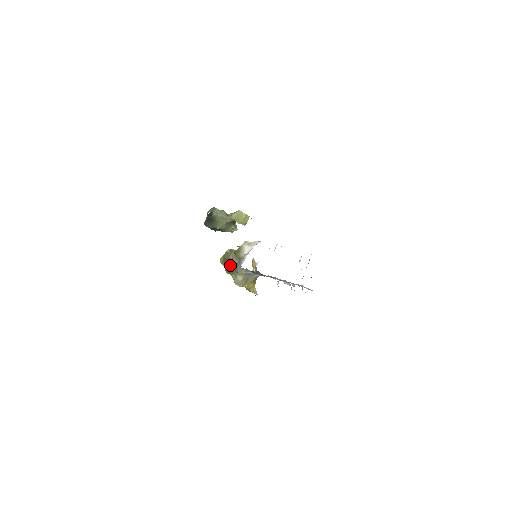
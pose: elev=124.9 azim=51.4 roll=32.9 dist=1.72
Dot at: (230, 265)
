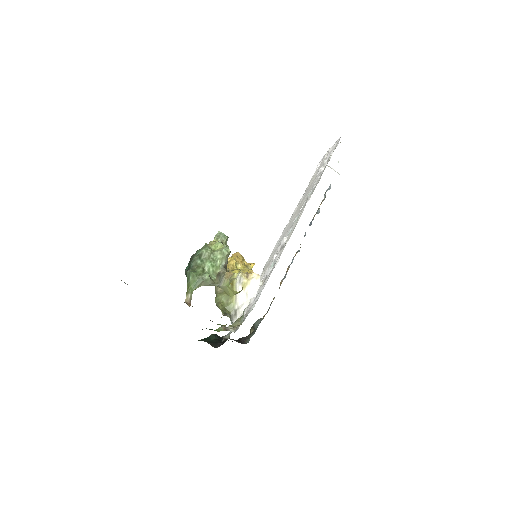
Dot at: occluded
